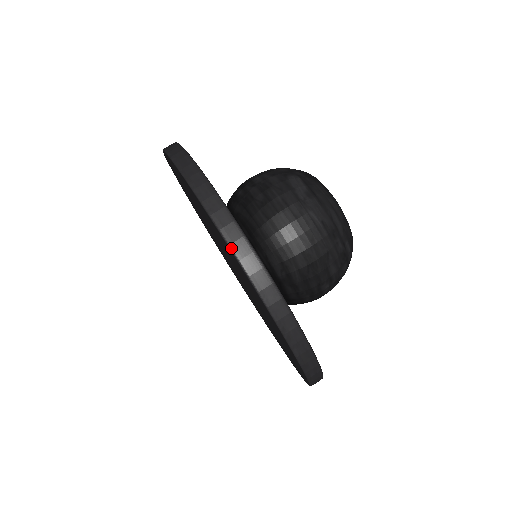
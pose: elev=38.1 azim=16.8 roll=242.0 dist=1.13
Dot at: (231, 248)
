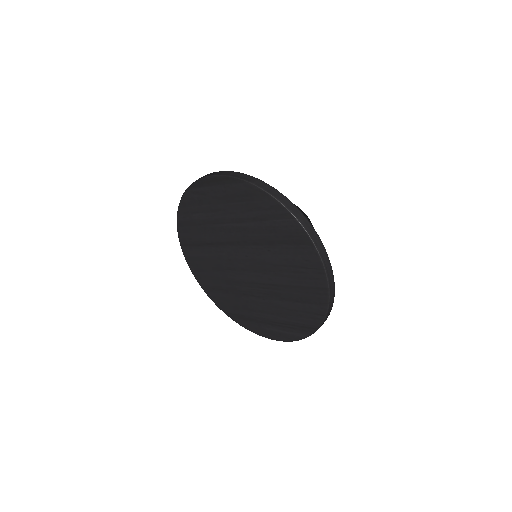
Dot at: (330, 291)
